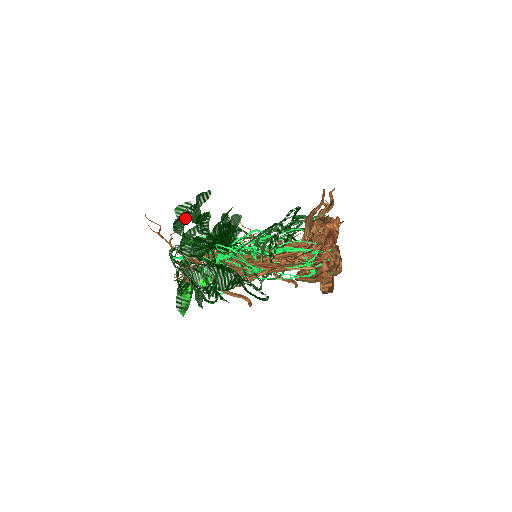
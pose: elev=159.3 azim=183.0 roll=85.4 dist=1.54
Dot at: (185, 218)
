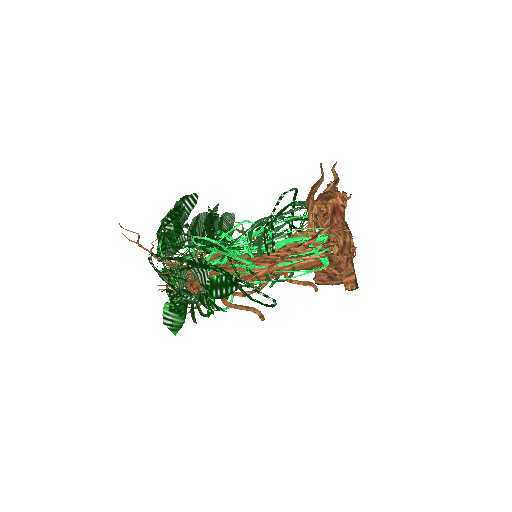
Dot at: occluded
